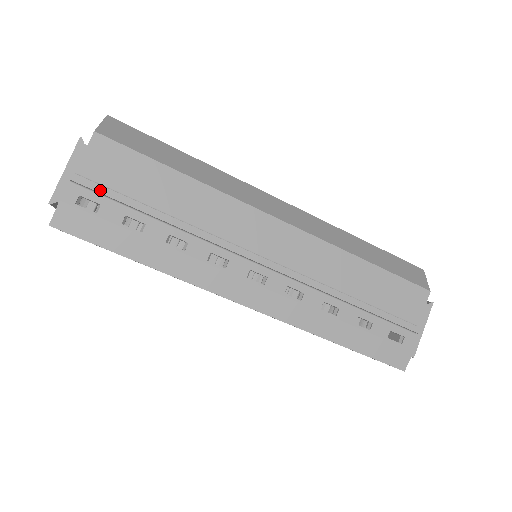
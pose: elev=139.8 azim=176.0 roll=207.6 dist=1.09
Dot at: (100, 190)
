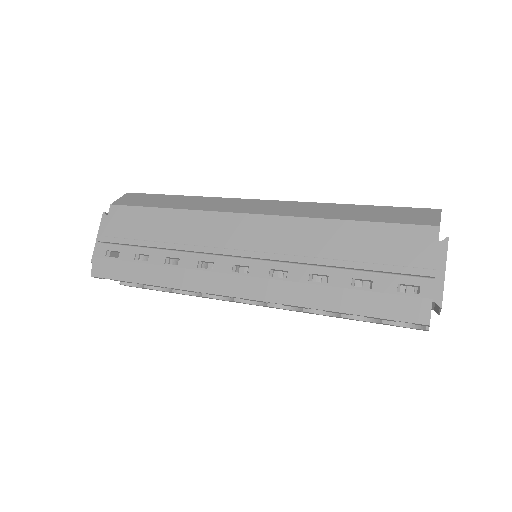
Dot at: (115, 241)
